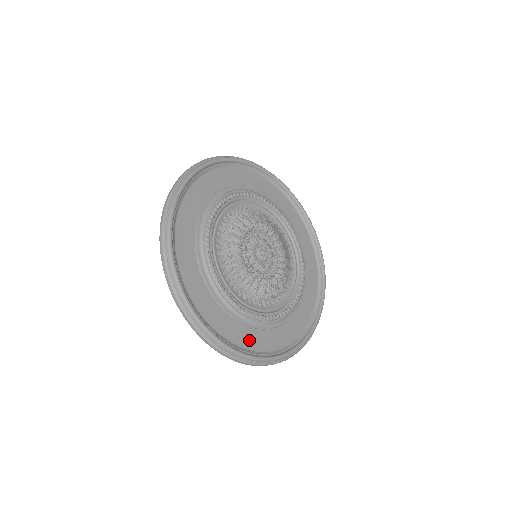
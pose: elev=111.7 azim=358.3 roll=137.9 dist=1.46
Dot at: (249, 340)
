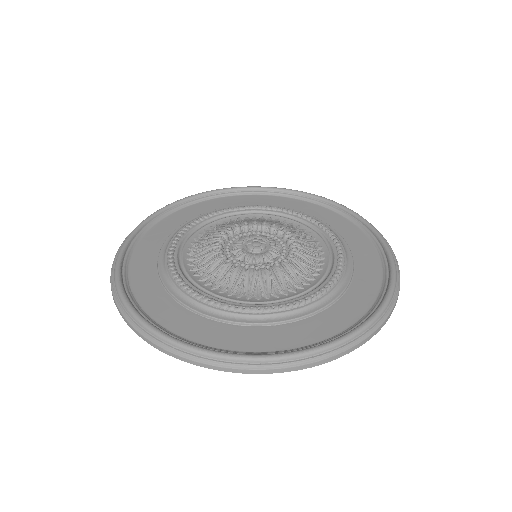
Dot at: (307, 333)
